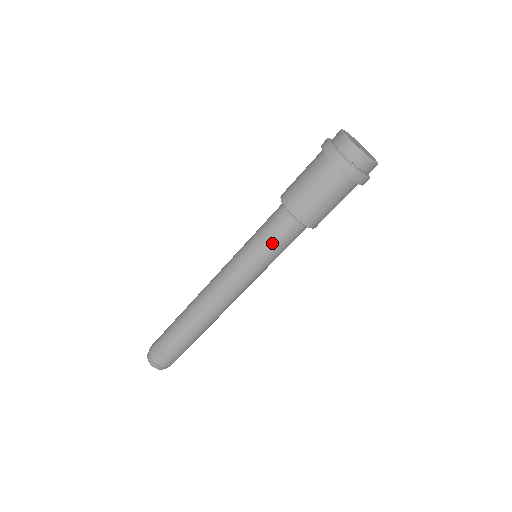
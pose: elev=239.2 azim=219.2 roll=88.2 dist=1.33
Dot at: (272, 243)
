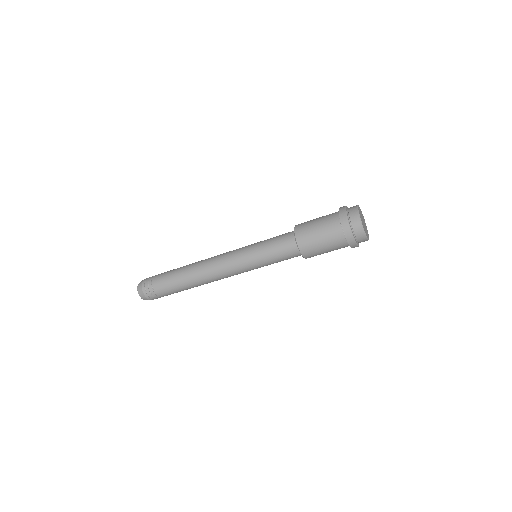
Dot at: (274, 257)
